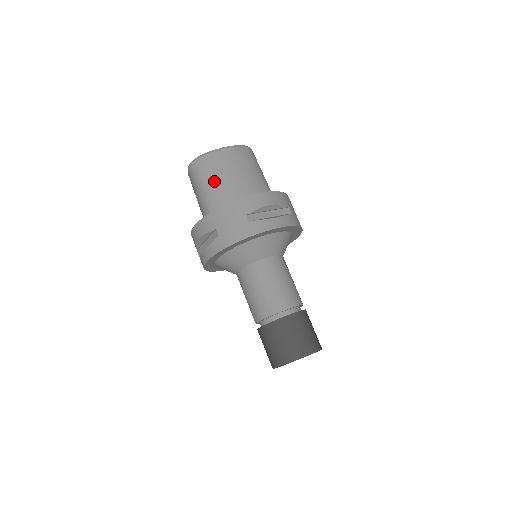
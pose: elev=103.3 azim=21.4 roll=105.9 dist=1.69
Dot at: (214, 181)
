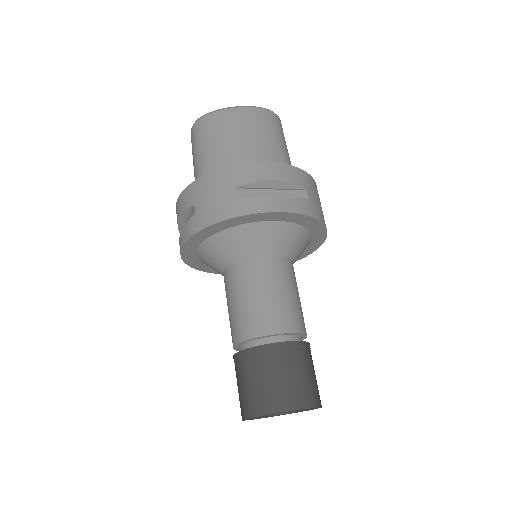
Dot at: (212, 146)
